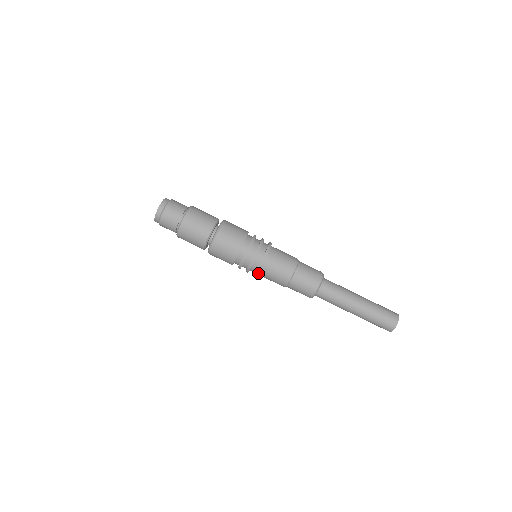
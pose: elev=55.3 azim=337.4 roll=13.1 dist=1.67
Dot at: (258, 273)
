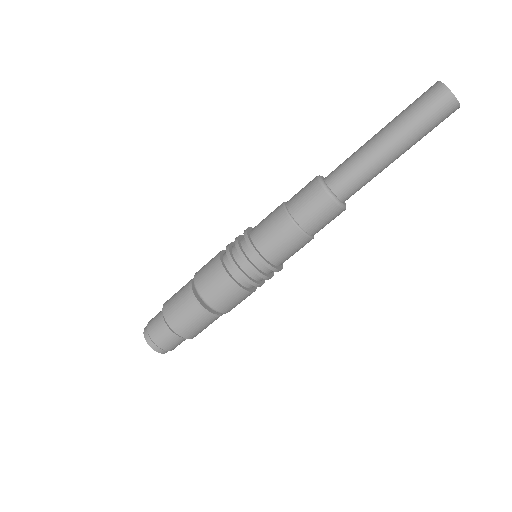
Dot at: (266, 259)
